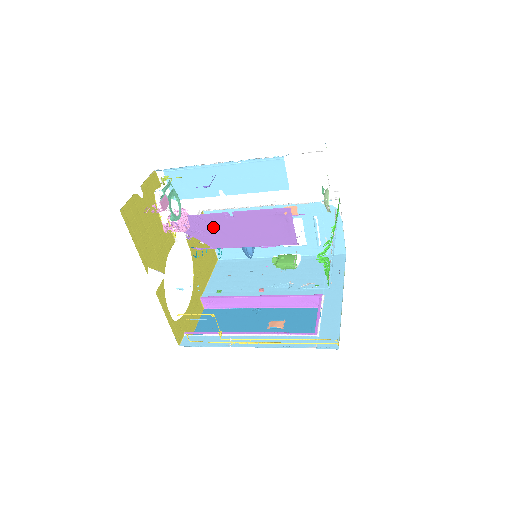
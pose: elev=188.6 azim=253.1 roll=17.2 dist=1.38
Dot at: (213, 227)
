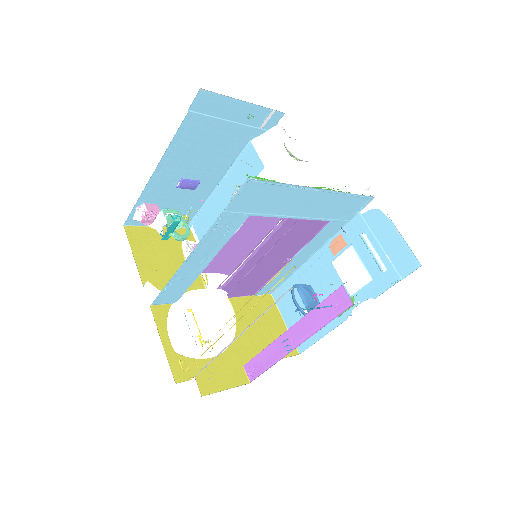
Dot at: (224, 250)
